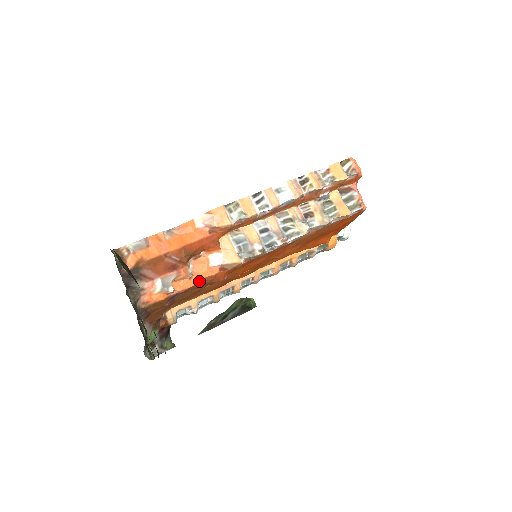
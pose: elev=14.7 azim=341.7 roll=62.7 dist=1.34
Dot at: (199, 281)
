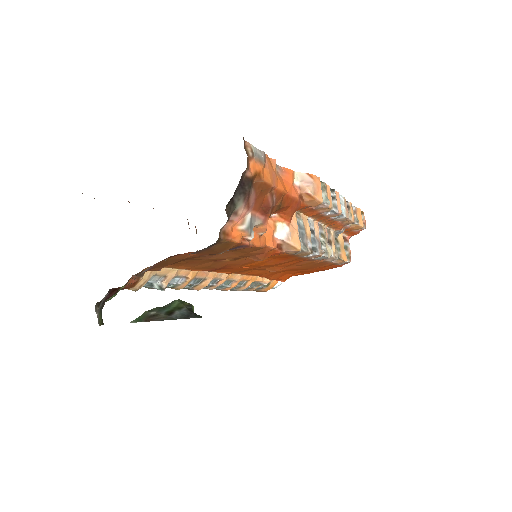
Dot at: (264, 245)
